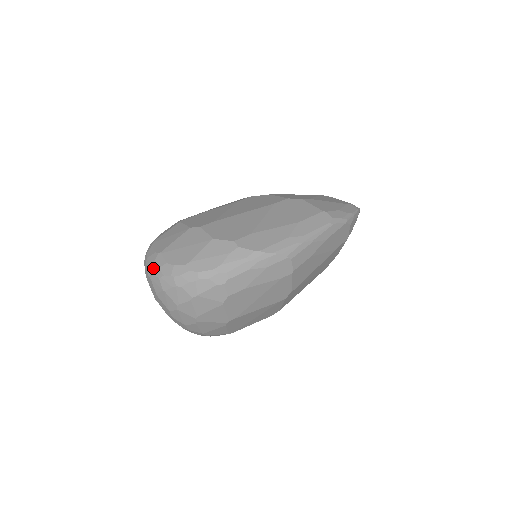
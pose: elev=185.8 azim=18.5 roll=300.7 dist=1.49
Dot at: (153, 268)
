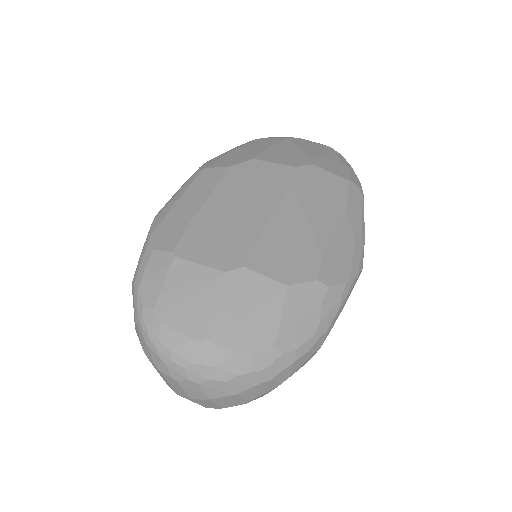
Dot at: (205, 369)
